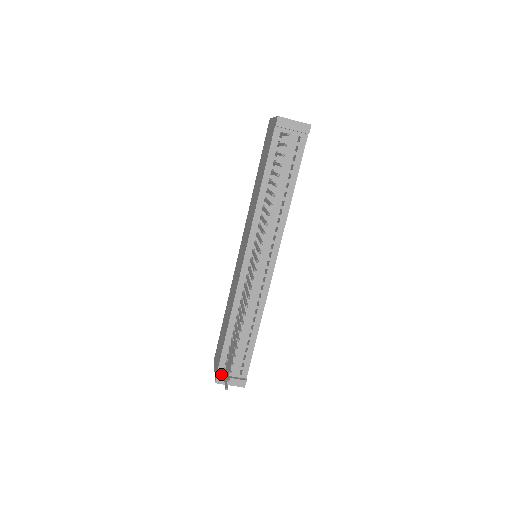
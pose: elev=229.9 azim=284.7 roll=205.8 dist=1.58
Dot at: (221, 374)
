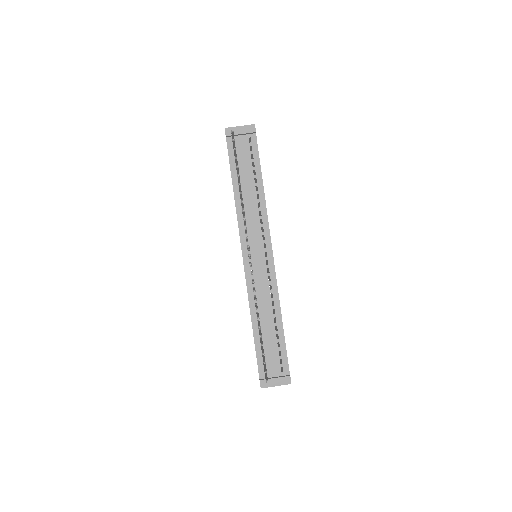
Dot at: (264, 378)
